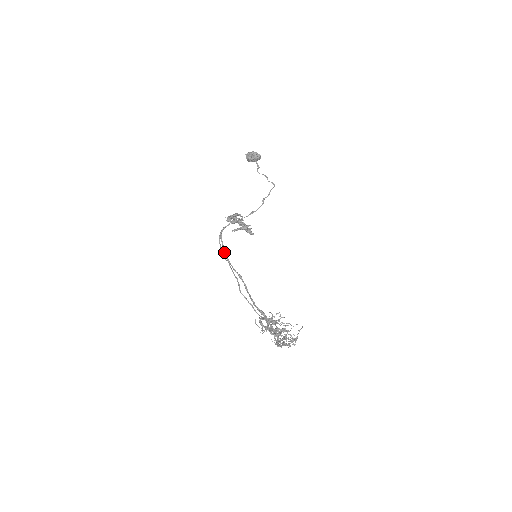
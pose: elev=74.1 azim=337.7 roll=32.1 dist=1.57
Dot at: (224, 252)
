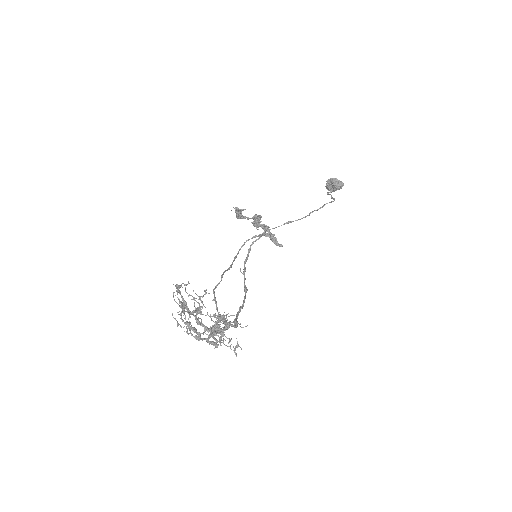
Dot at: (244, 265)
